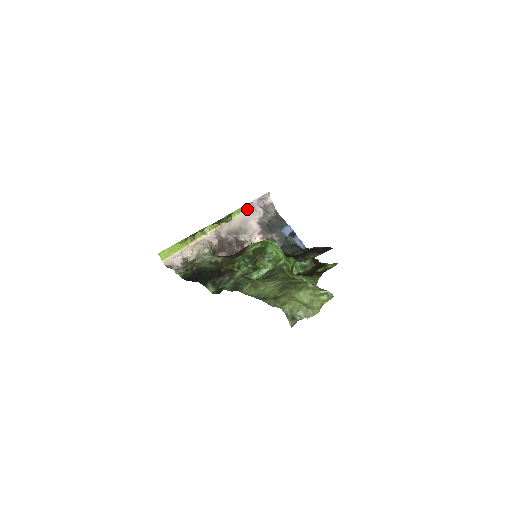
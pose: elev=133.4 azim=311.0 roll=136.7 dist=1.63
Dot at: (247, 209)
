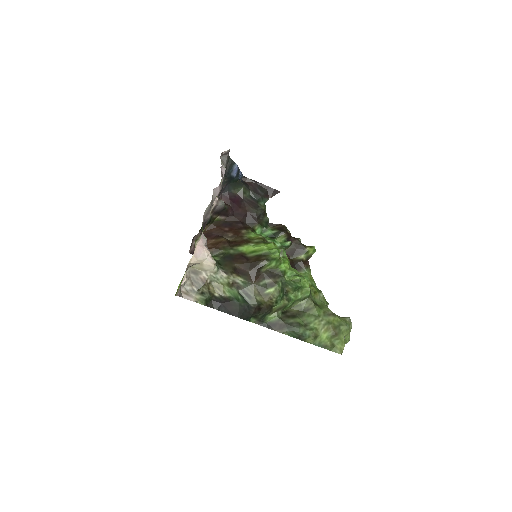
Dot at: occluded
